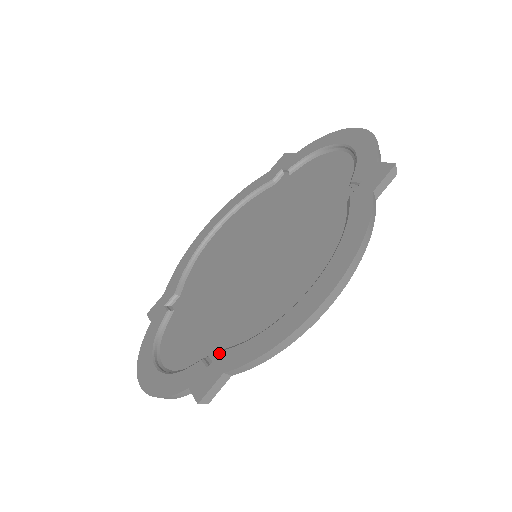
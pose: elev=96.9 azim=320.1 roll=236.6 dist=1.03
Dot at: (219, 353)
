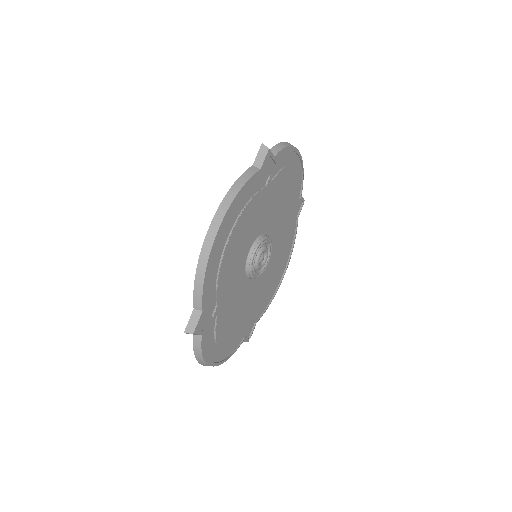
Dot at: occluded
